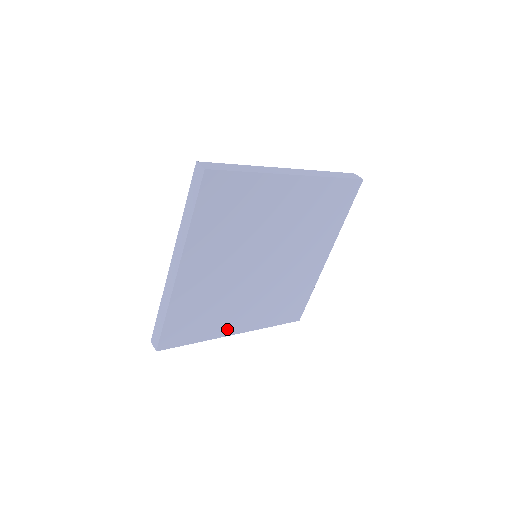
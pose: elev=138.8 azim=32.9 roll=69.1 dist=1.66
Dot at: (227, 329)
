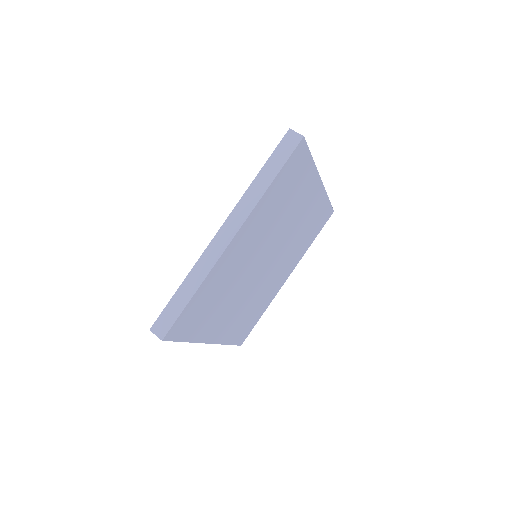
Dot at: (277, 288)
